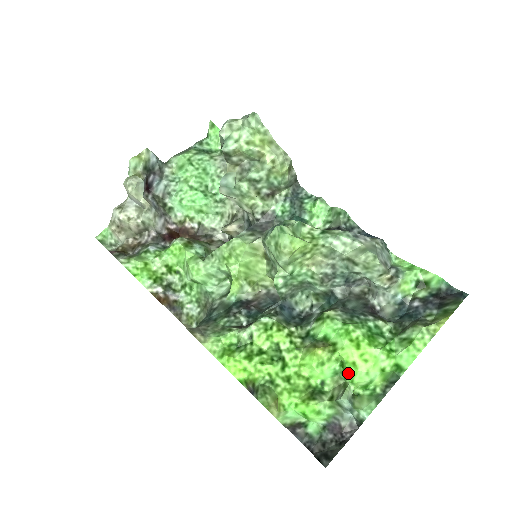
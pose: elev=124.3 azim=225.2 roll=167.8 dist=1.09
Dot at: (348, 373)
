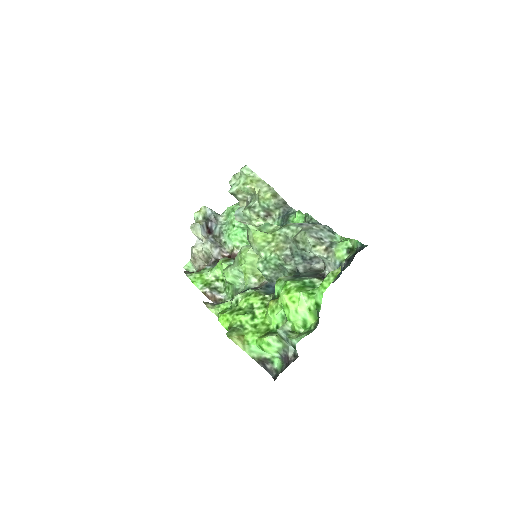
Dot at: (286, 314)
